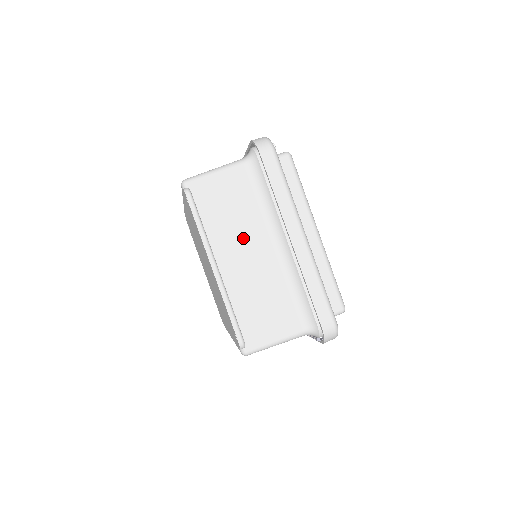
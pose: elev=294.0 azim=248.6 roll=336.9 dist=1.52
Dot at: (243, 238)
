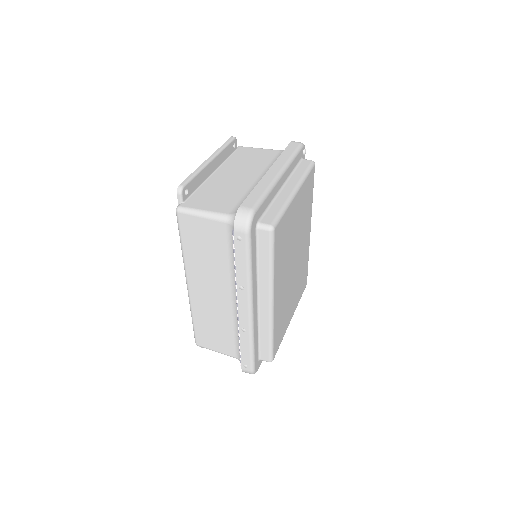
Dot at: (243, 170)
